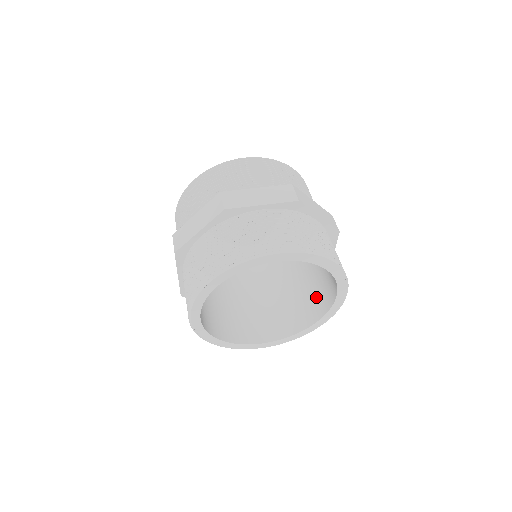
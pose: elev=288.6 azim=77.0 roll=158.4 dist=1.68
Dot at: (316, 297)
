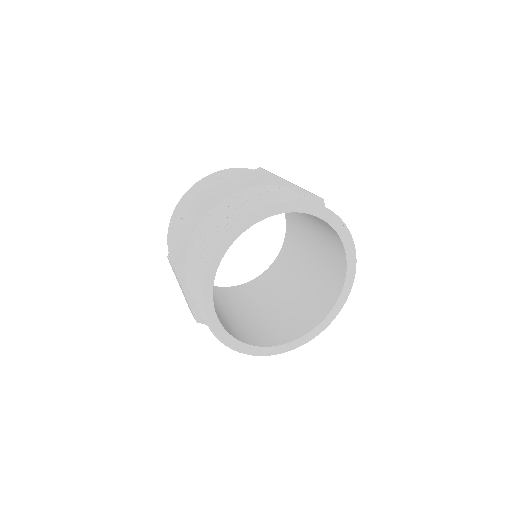
Dot at: (330, 274)
